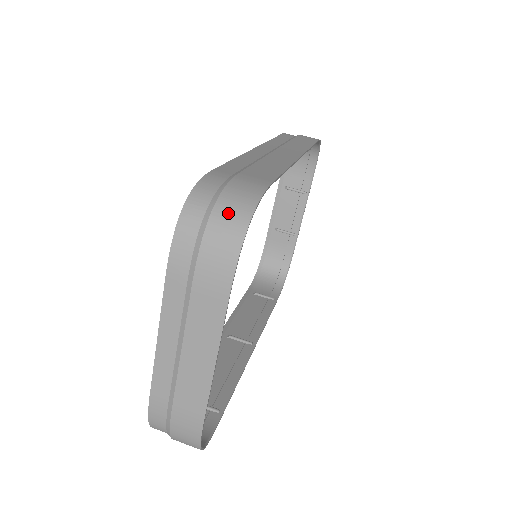
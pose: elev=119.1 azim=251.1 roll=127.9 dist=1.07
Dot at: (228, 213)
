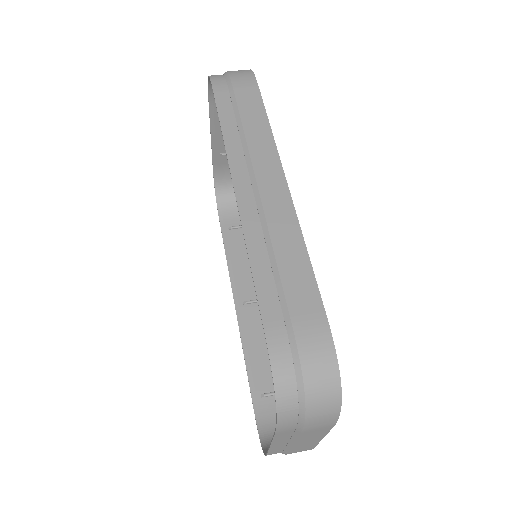
Dot at: (320, 390)
